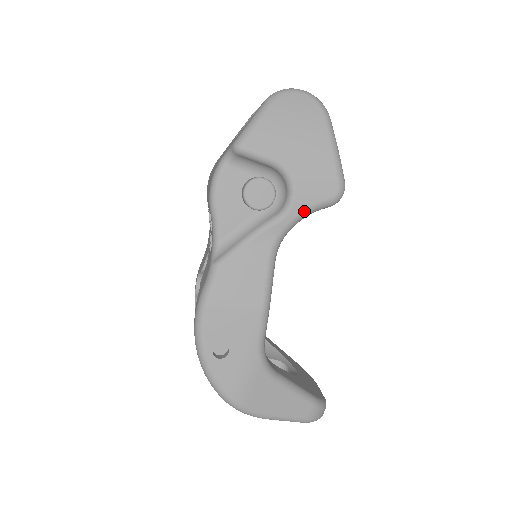
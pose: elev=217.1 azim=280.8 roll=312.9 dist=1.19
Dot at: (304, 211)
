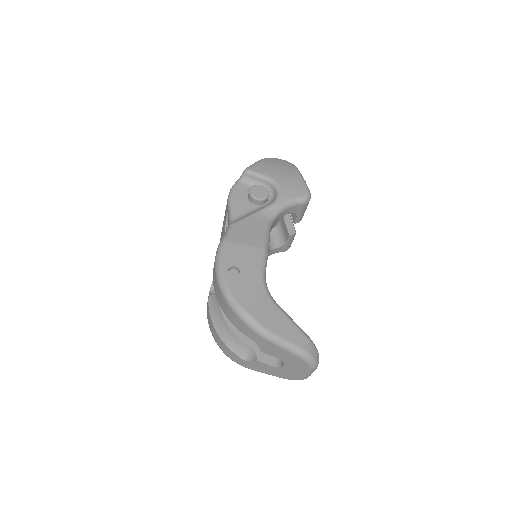
Dot at: (287, 201)
